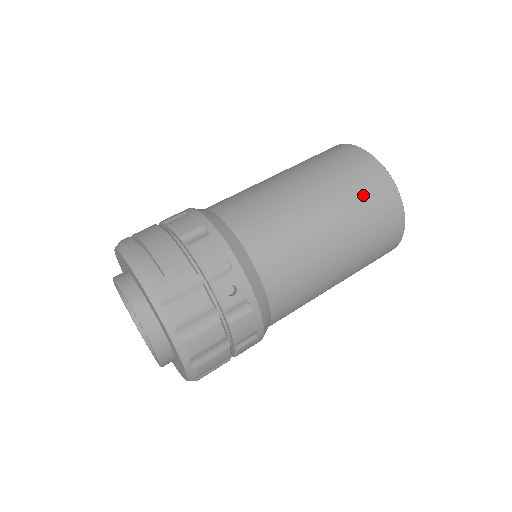
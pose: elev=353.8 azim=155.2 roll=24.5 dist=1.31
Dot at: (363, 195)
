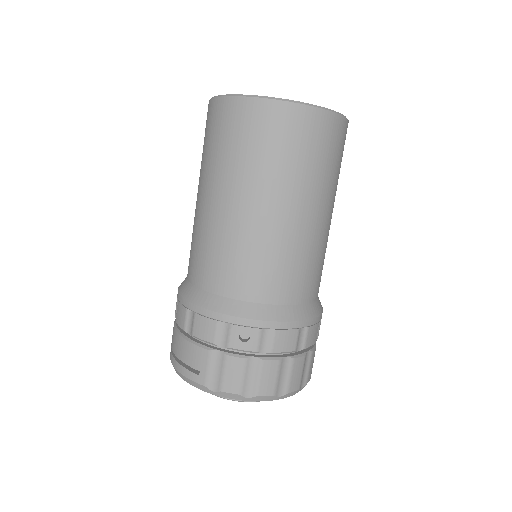
Dot at: (254, 146)
